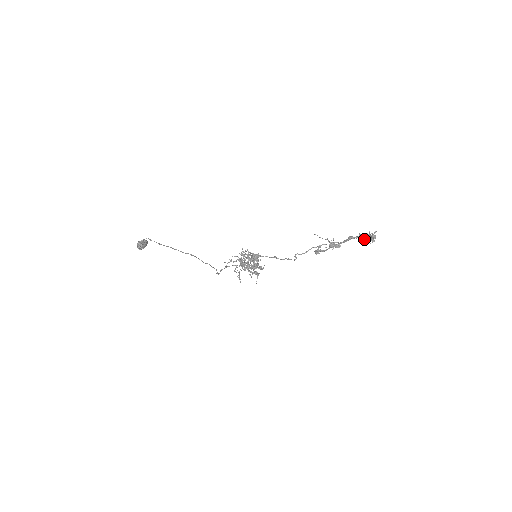
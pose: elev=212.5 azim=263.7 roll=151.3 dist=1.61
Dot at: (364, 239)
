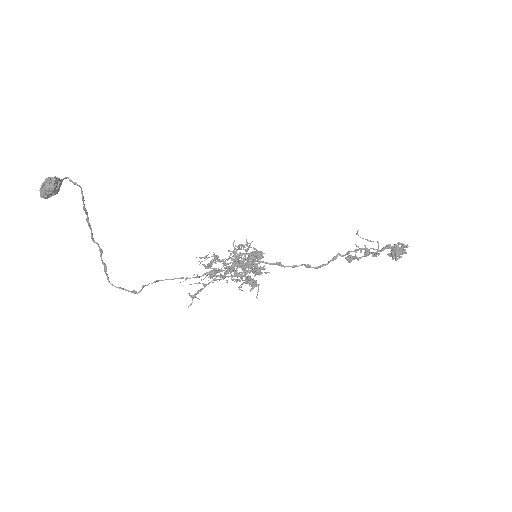
Dot at: occluded
